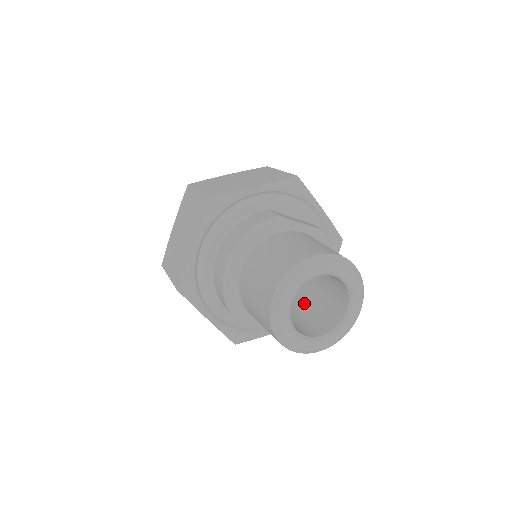
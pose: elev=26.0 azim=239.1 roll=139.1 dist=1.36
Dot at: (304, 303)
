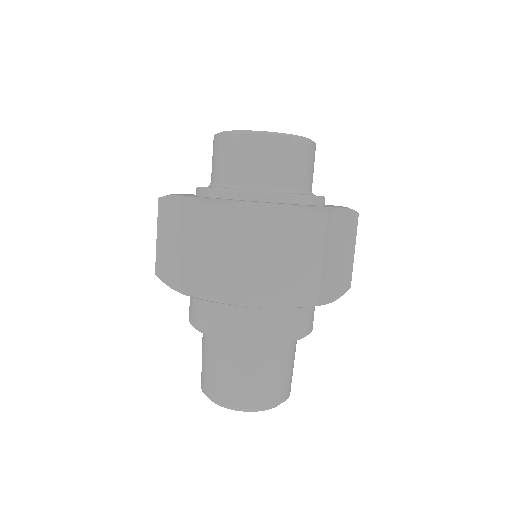
Dot at: occluded
